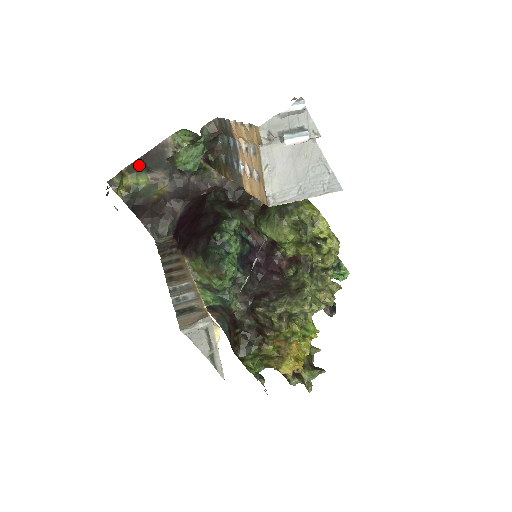
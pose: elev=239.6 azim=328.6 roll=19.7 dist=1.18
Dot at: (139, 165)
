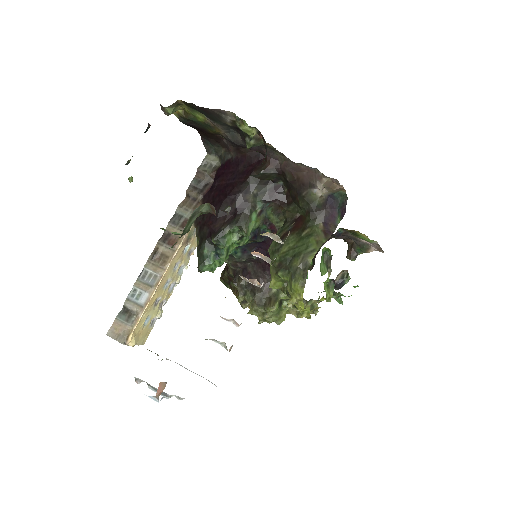
Dot at: (195, 108)
